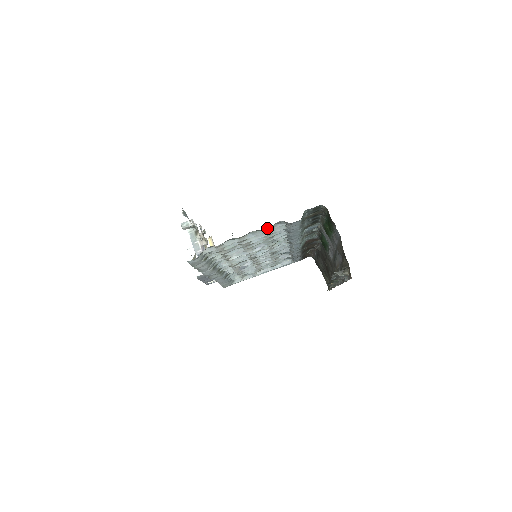
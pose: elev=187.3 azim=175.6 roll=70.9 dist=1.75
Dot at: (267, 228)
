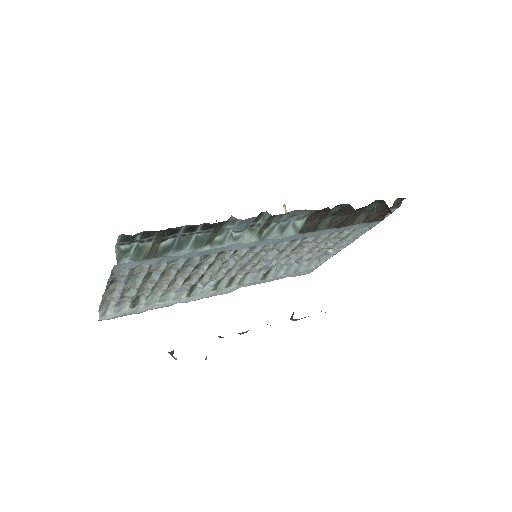
Dot at: (112, 277)
